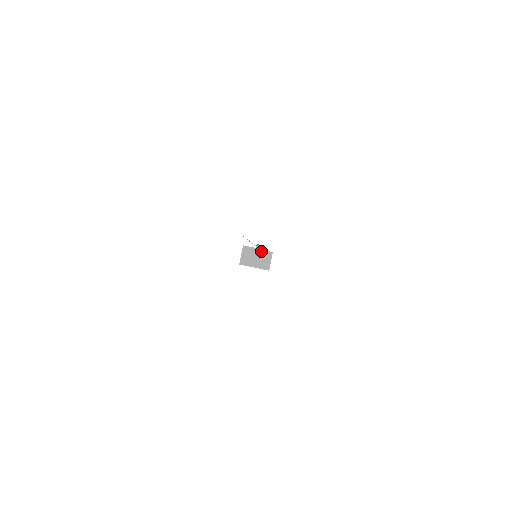
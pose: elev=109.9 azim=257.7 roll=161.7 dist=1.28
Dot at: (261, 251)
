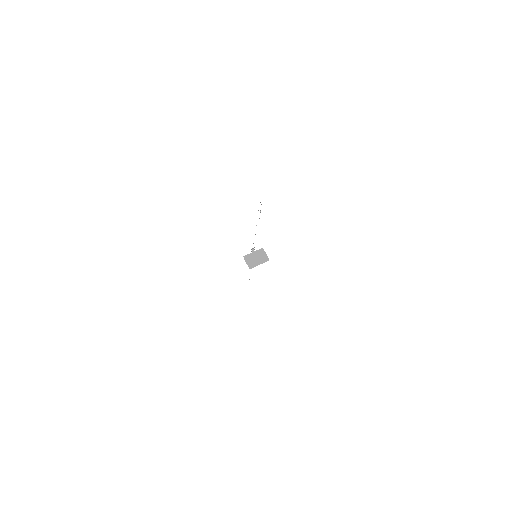
Dot at: (257, 251)
